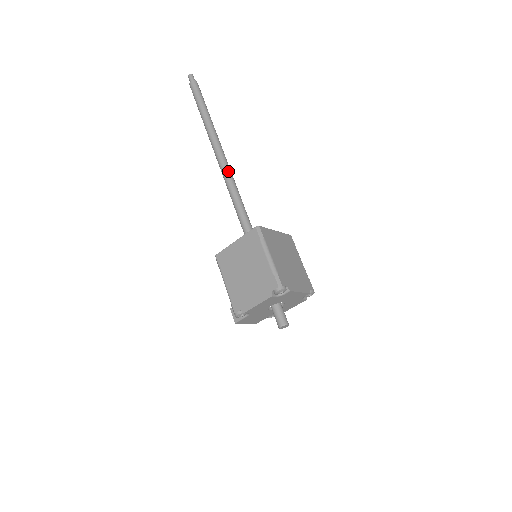
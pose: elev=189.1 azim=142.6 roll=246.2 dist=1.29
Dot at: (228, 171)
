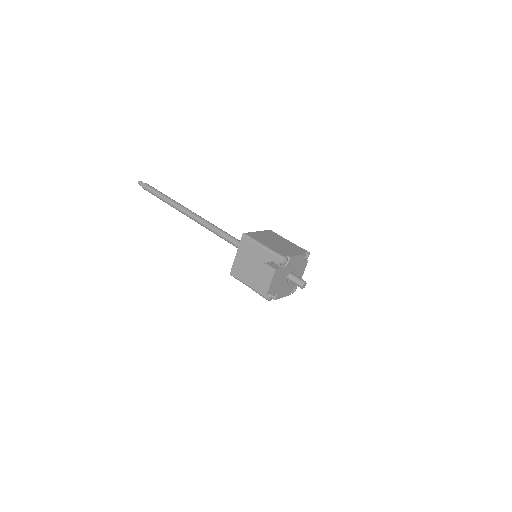
Dot at: (206, 220)
